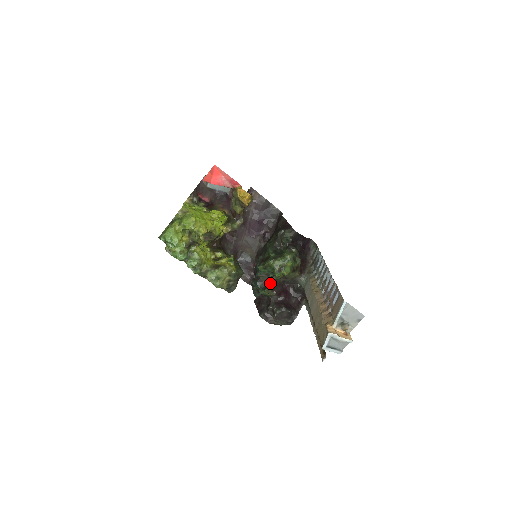
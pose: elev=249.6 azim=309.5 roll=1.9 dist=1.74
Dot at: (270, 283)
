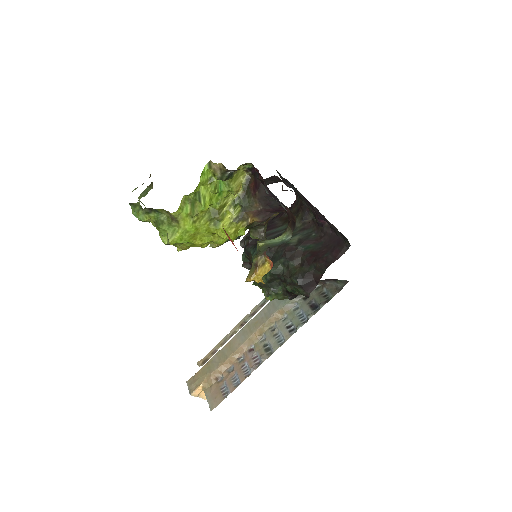
Dot at: occluded
